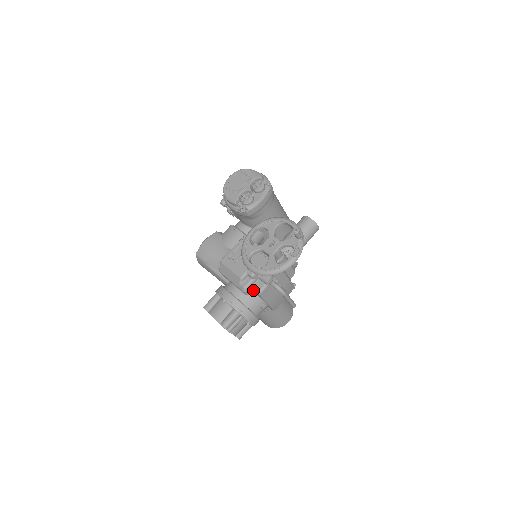
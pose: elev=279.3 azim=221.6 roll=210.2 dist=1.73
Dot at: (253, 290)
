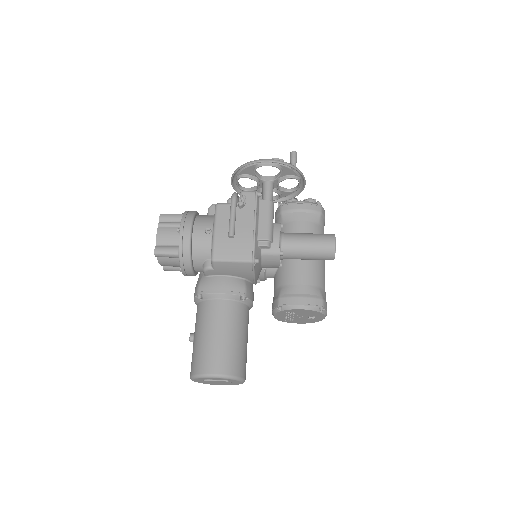
Dot at: occluded
